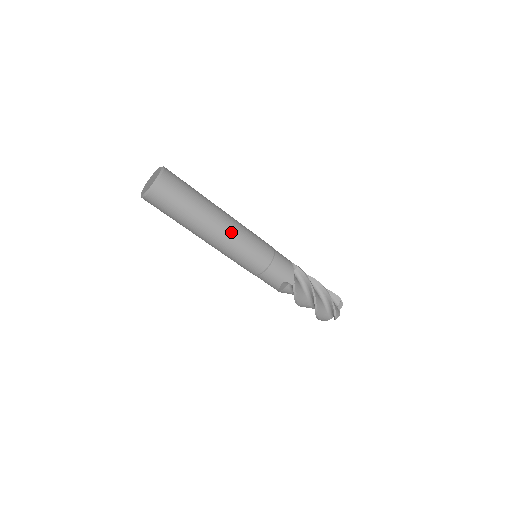
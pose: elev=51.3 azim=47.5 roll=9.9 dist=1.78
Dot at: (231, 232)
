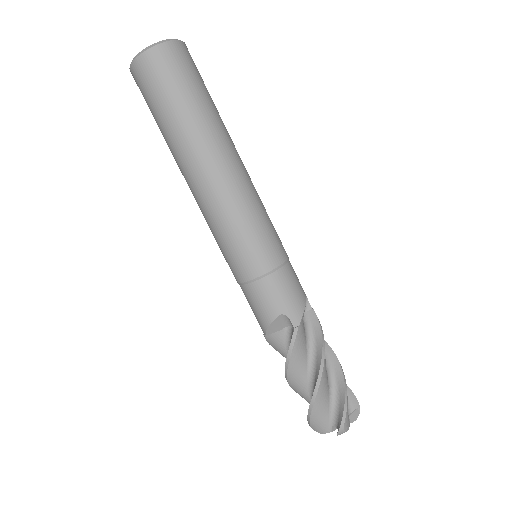
Dot at: (237, 183)
